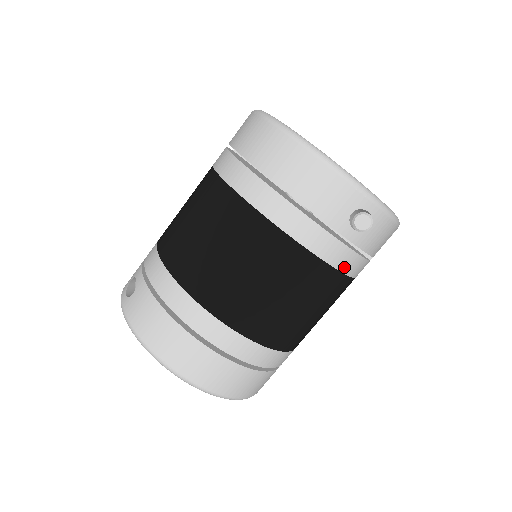
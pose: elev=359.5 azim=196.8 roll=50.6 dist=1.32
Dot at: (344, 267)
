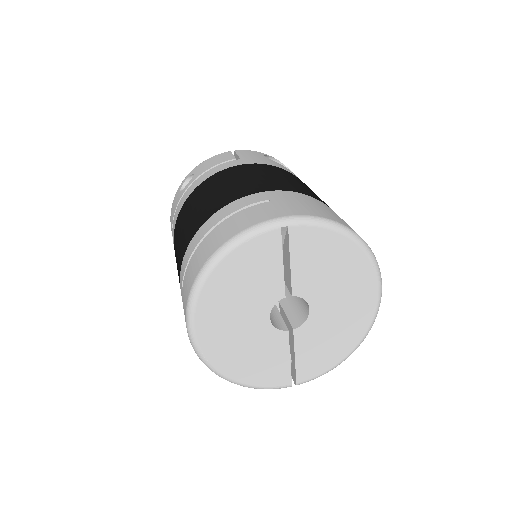
Dot at: occluded
